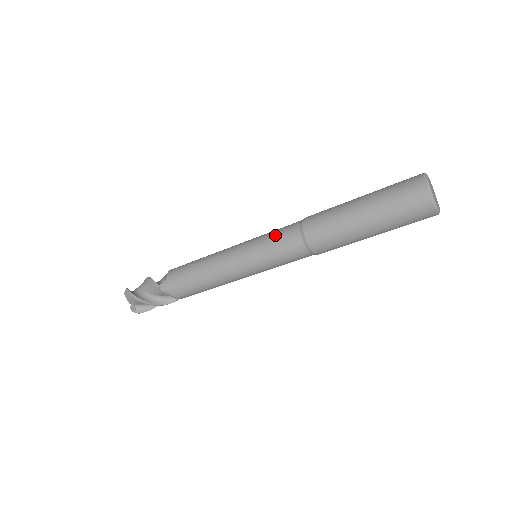
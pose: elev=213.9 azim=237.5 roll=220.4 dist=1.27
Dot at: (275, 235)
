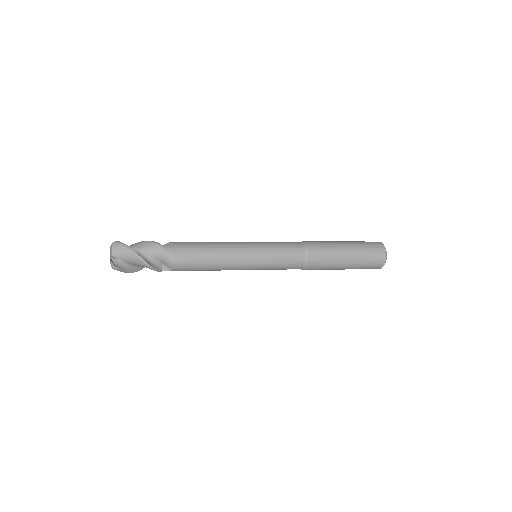
Dot at: (284, 267)
